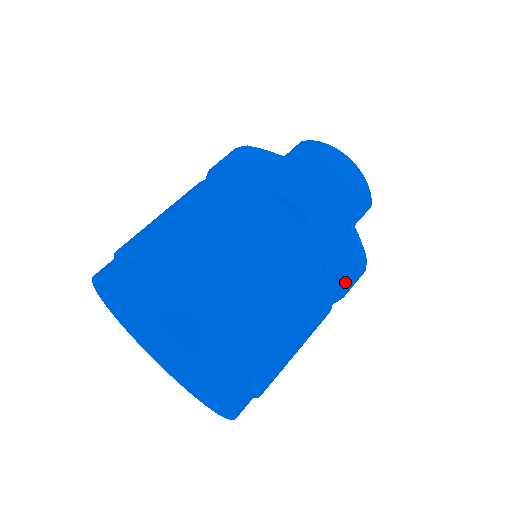
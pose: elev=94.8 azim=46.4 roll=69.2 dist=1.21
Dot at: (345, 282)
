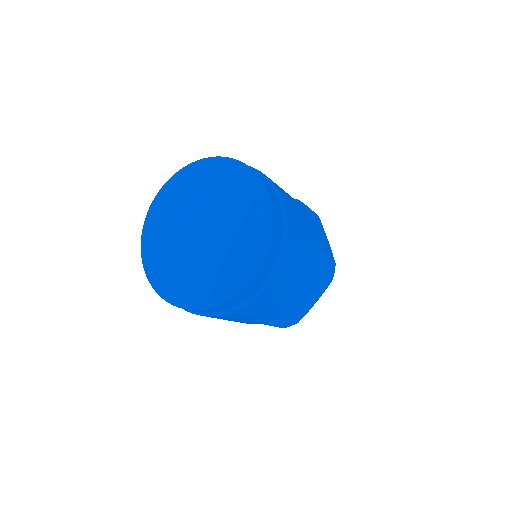
Dot at: (327, 259)
